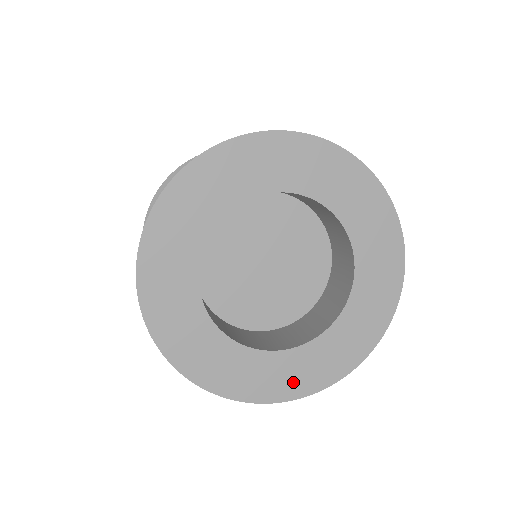
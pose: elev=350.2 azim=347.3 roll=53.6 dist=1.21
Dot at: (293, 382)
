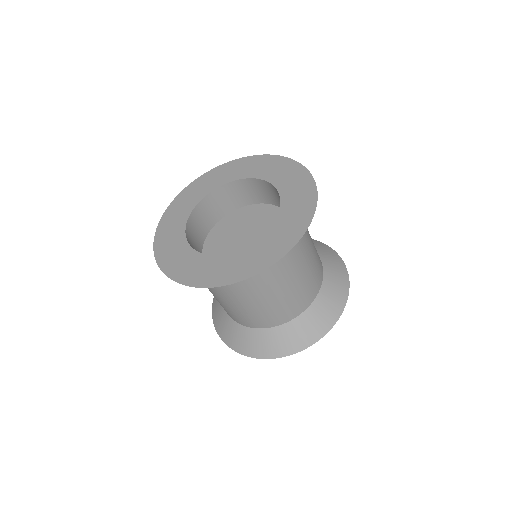
Dot at: (262, 259)
